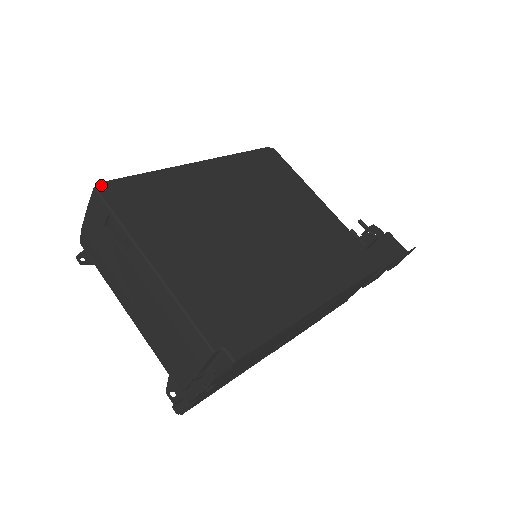
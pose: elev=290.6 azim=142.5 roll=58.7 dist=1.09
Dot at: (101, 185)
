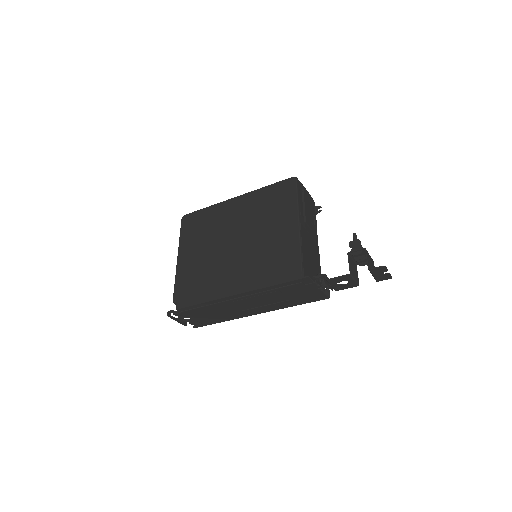
Dot at: (184, 216)
